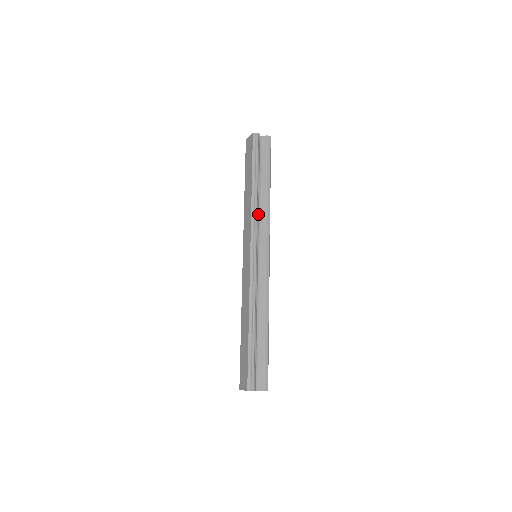
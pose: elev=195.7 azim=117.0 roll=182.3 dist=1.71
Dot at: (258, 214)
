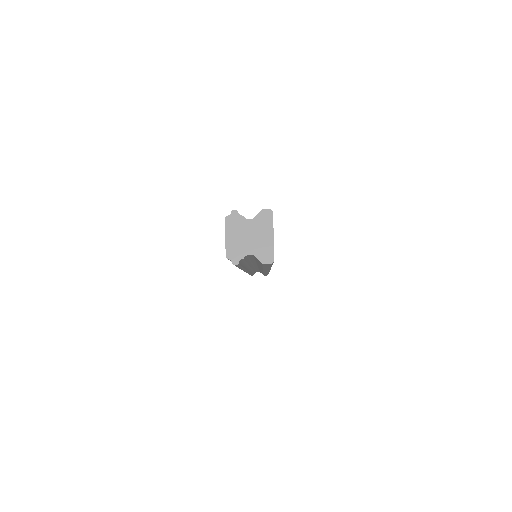
Dot at: occluded
